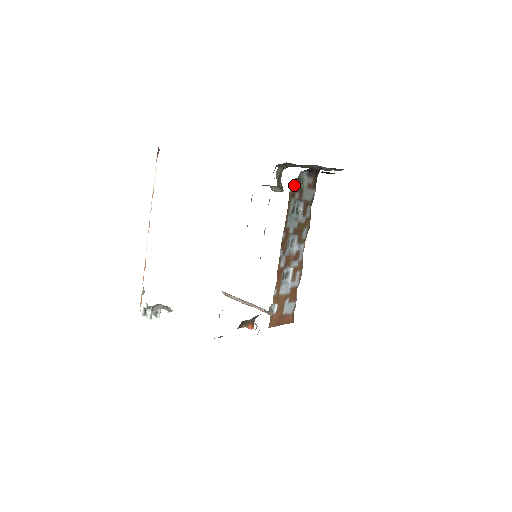
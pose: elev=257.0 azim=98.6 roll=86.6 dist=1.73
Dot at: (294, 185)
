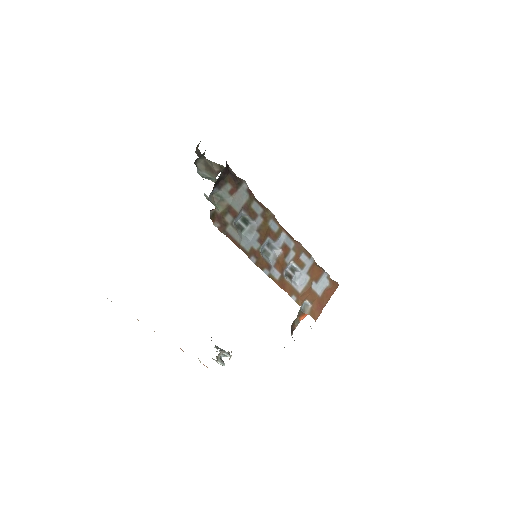
Dot at: (216, 216)
